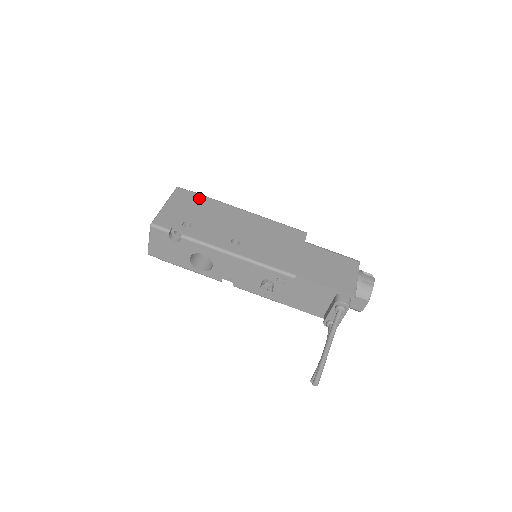
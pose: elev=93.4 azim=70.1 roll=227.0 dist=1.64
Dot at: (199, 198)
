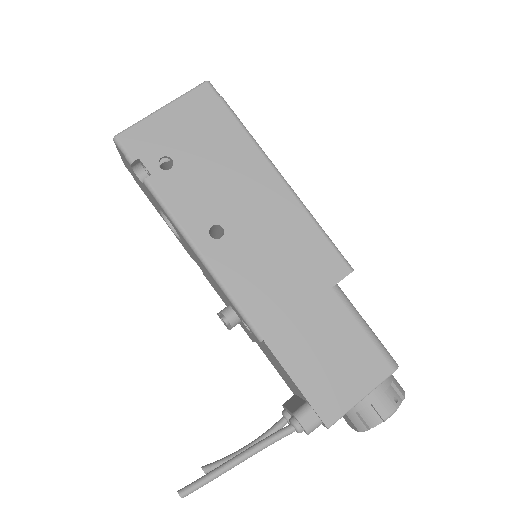
Dot at: (224, 119)
